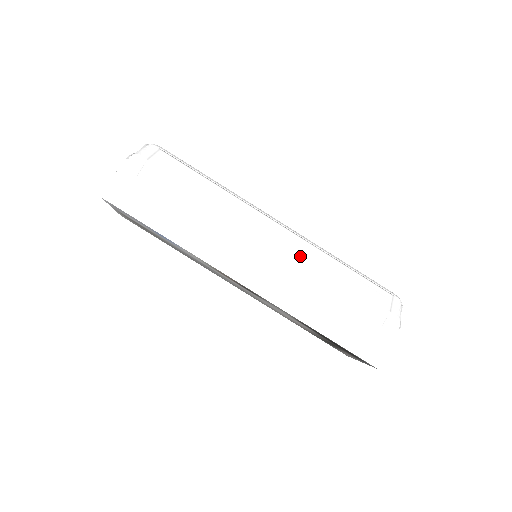
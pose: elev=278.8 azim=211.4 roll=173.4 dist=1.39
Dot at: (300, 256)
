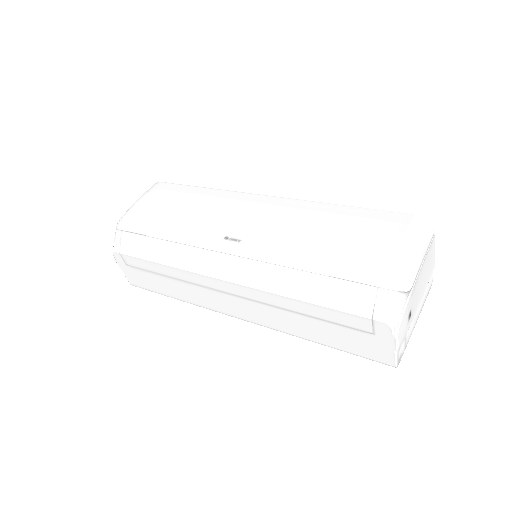
Dot at: (255, 289)
